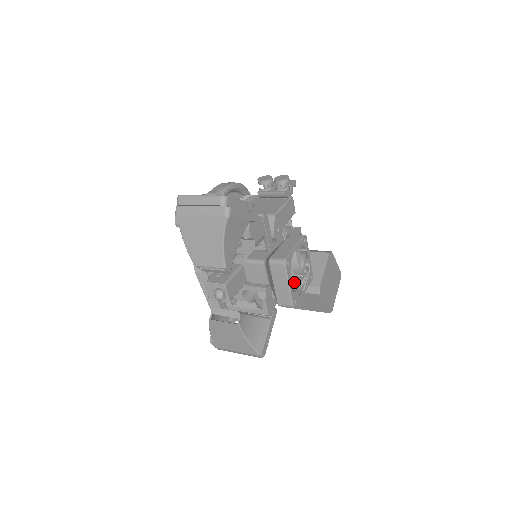
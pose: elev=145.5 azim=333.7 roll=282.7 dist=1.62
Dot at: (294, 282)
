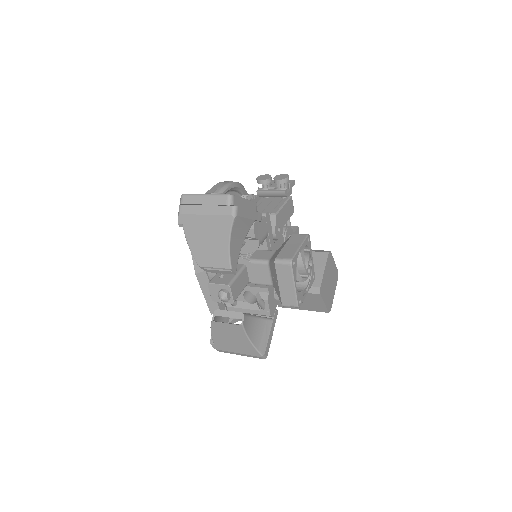
Dot at: (298, 282)
